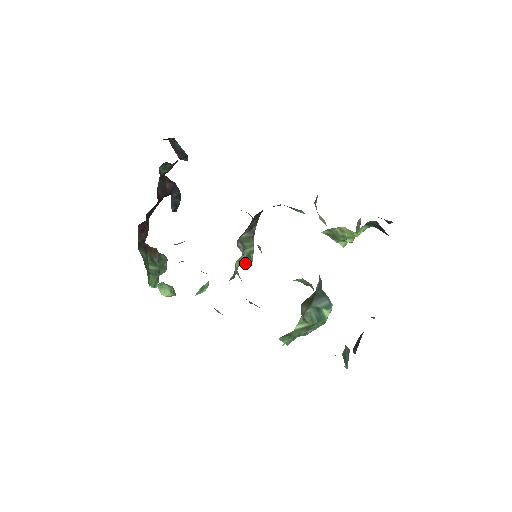
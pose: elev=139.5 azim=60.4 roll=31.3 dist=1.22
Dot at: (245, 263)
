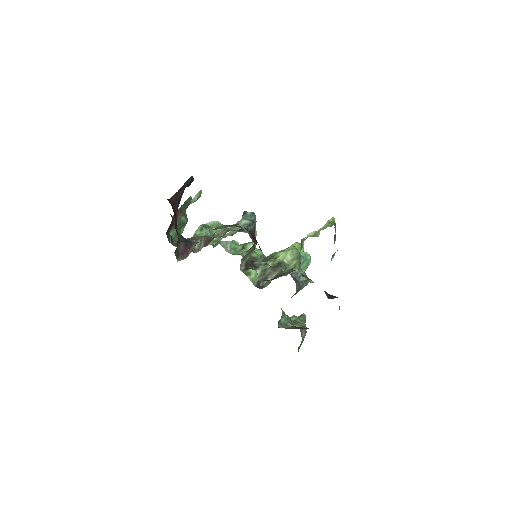
Dot at: occluded
